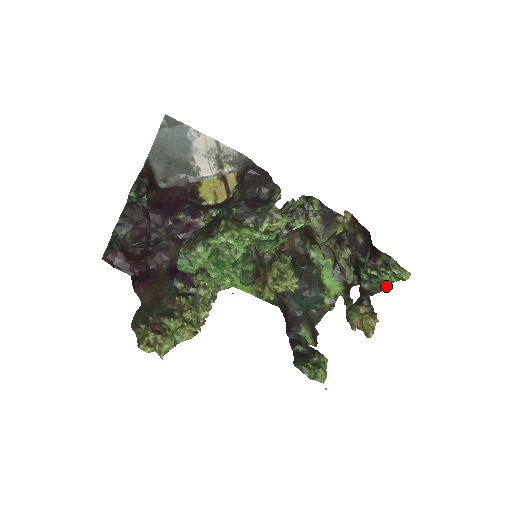
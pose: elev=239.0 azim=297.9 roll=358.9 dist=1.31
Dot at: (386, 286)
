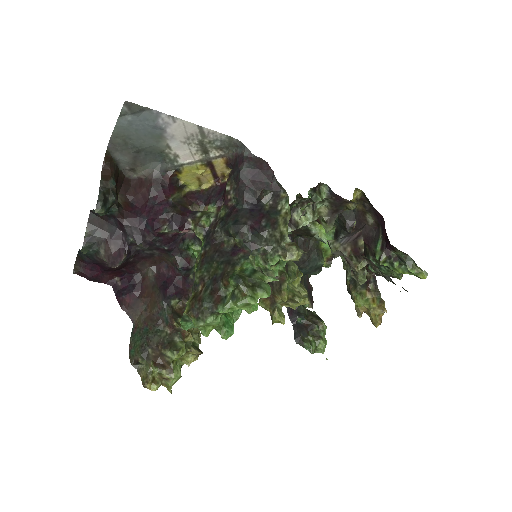
Dot at: (397, 276)
